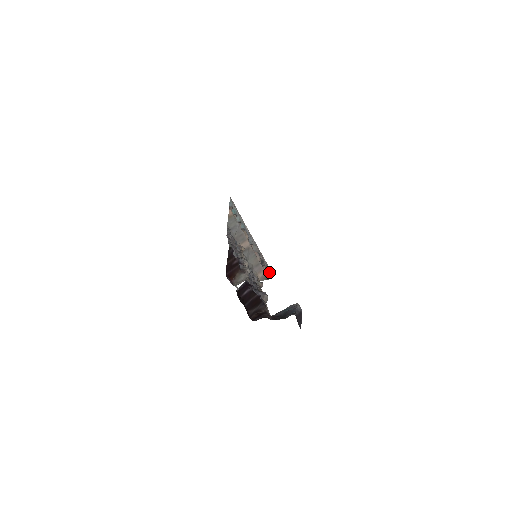
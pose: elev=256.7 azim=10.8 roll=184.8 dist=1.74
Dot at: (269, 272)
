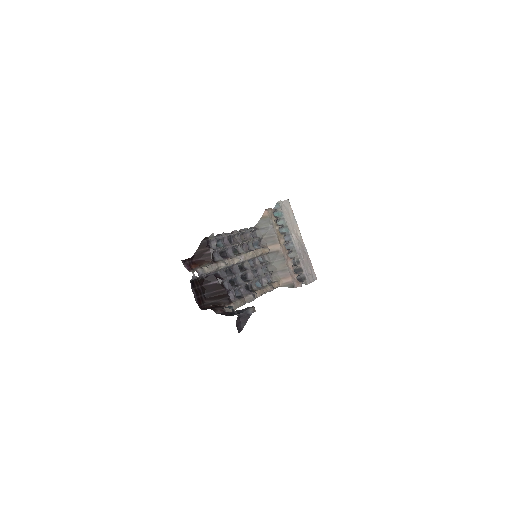
Dot at: (306, 282)
